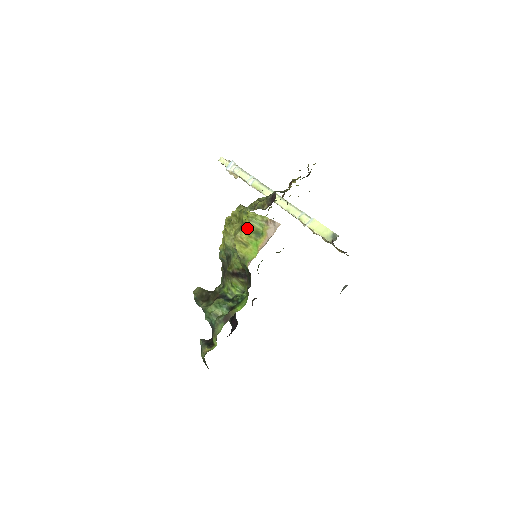
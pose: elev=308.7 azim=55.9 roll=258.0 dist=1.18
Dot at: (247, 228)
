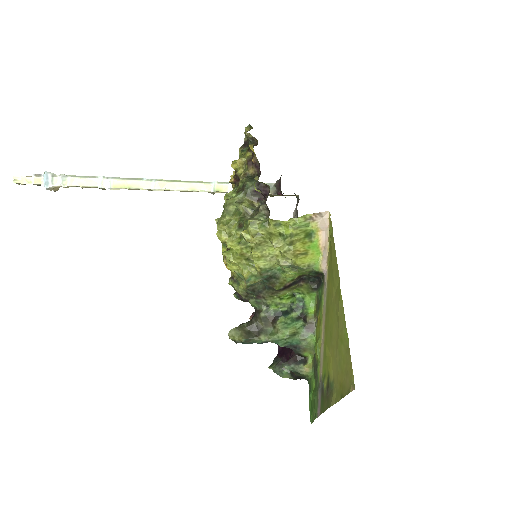
Dot at: (298, 238)
